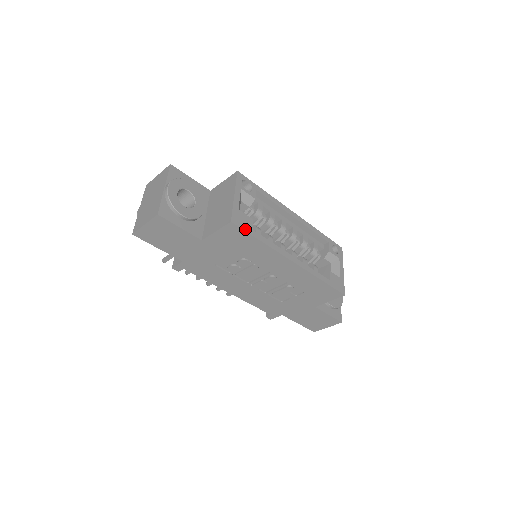
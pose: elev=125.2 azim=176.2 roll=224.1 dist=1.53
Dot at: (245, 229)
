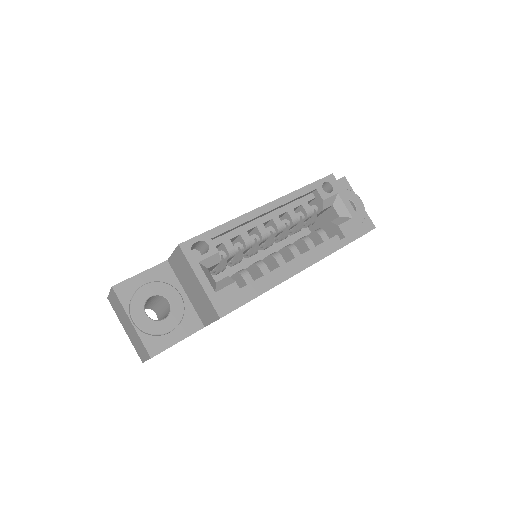
Dot at: (237, 306)
